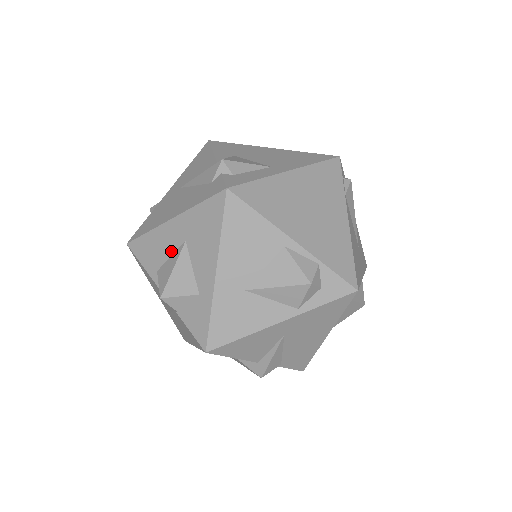
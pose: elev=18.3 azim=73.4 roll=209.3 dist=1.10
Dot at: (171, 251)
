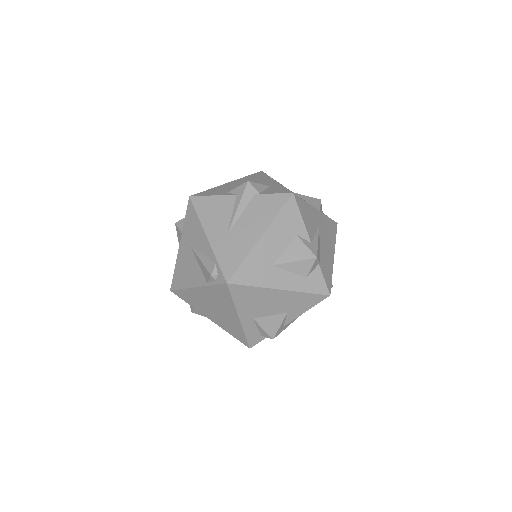
Dot at: (235, 186)
